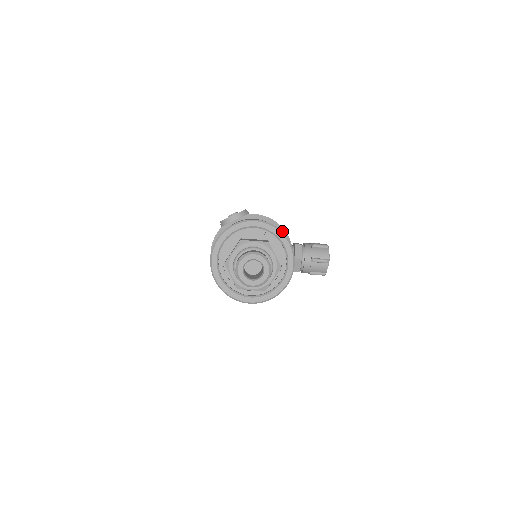
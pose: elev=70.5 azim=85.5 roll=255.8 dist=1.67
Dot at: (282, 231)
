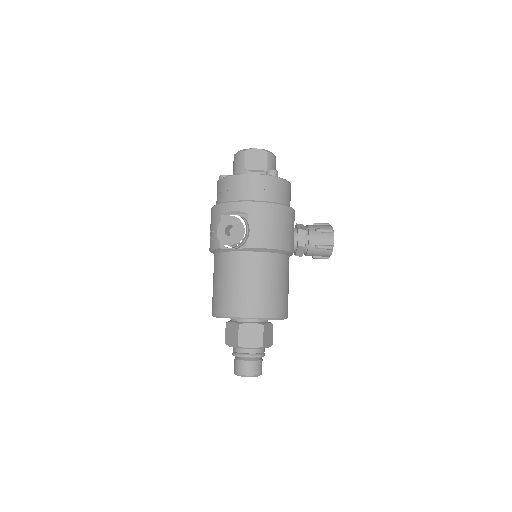
Dot at: (284, 253)
